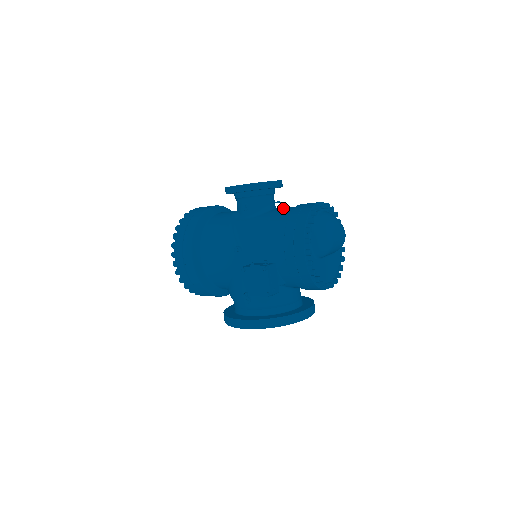
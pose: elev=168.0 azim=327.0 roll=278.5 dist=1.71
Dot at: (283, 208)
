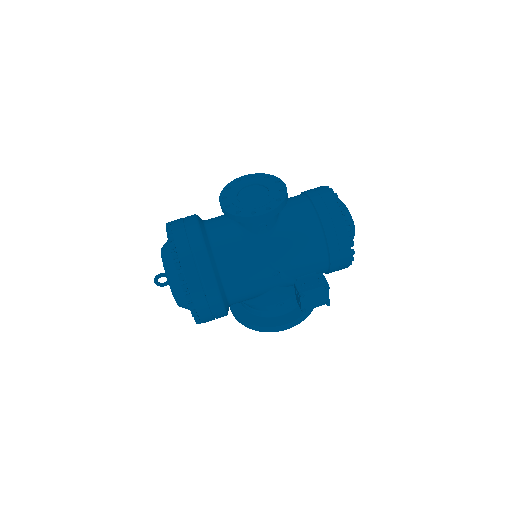
Dot at: (295, 210)
